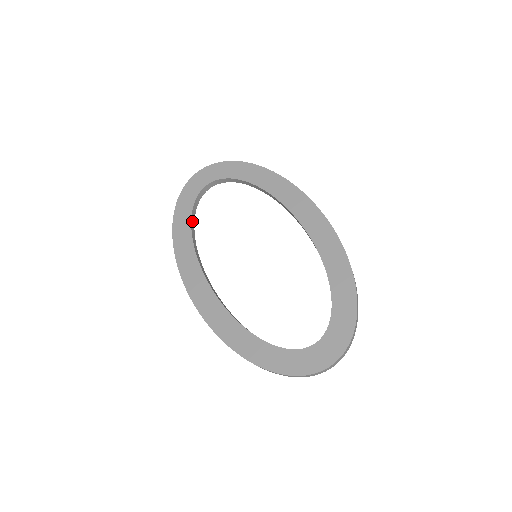
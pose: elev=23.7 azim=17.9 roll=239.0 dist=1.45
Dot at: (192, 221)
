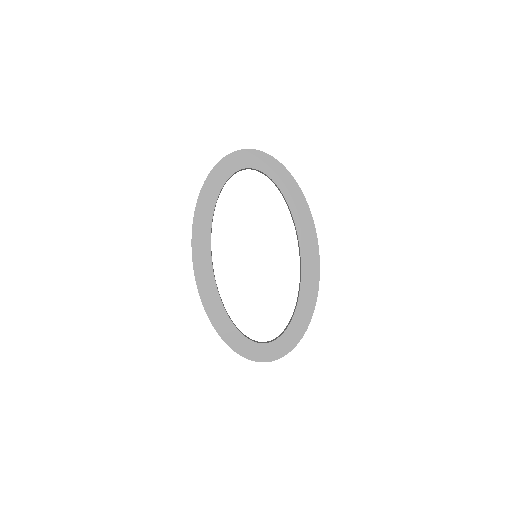
Dot at: (219, 193)
